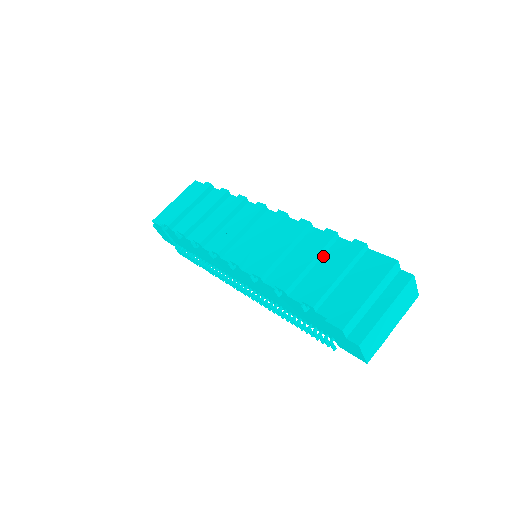
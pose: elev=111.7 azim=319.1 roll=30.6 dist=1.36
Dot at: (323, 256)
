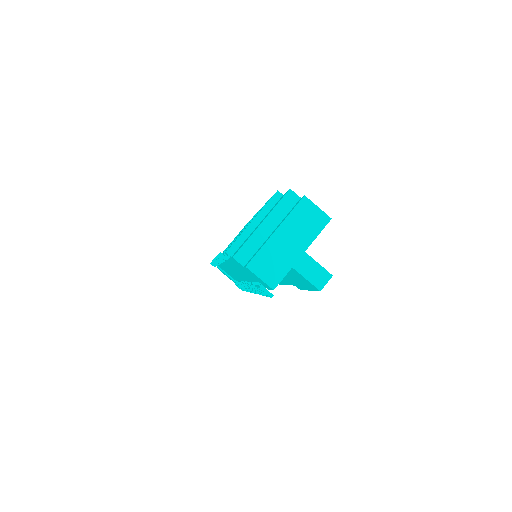
Dot at: occluded
